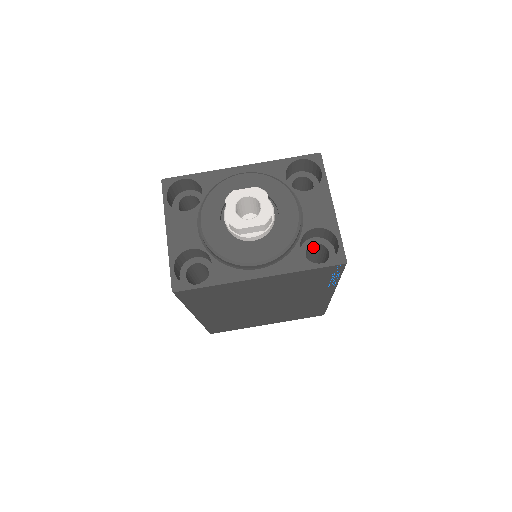
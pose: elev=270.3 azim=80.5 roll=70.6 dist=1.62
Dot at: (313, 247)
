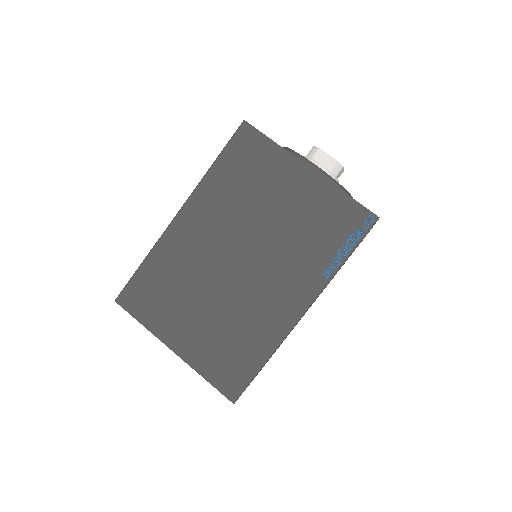
Dot at: occluded
